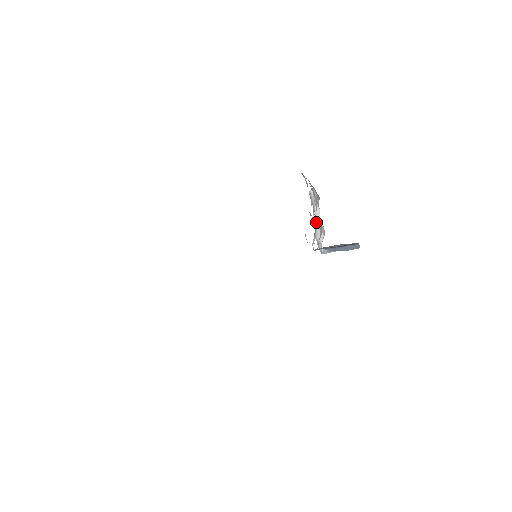
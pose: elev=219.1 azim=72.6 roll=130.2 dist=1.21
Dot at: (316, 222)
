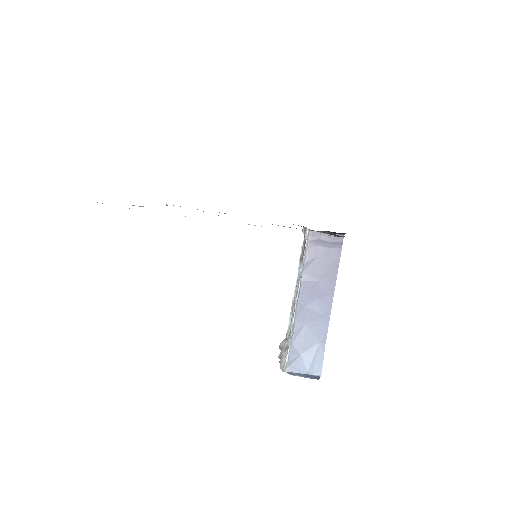
Dot at: (283, 351)
